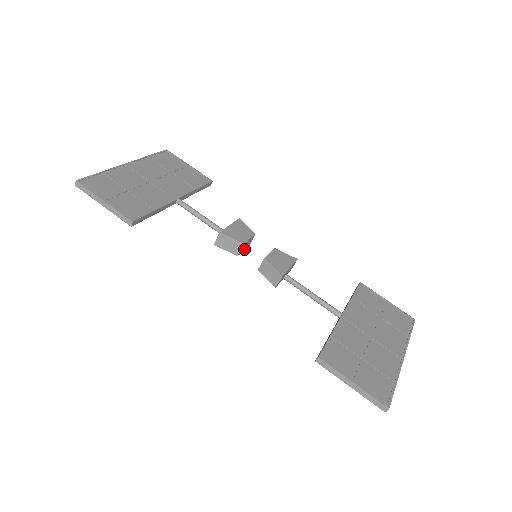
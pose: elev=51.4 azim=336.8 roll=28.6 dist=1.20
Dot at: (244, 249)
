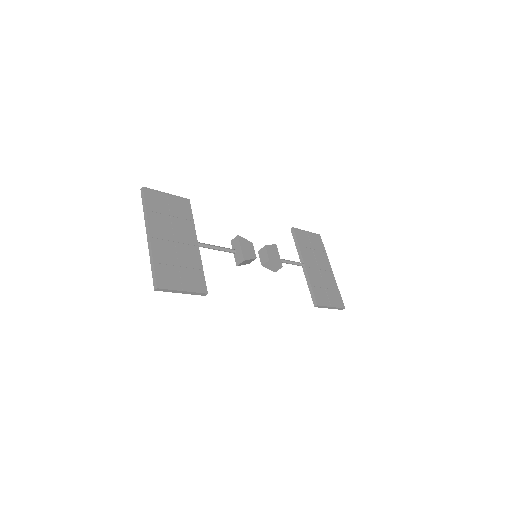
Dot at: occluded
